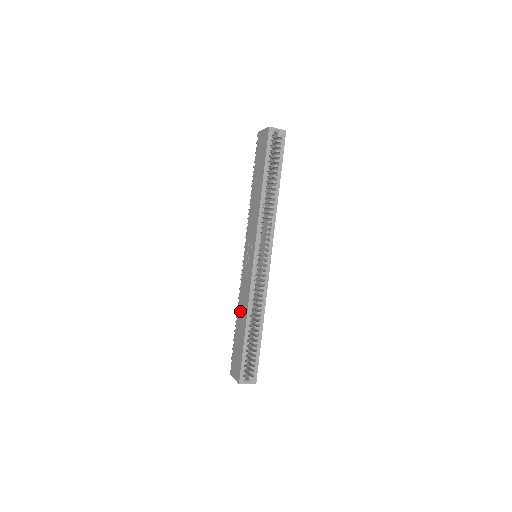
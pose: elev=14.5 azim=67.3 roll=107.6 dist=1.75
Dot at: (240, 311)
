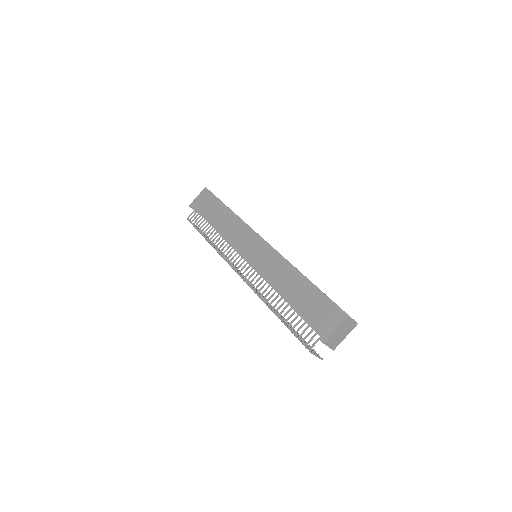
Dot at: (283, 285)
